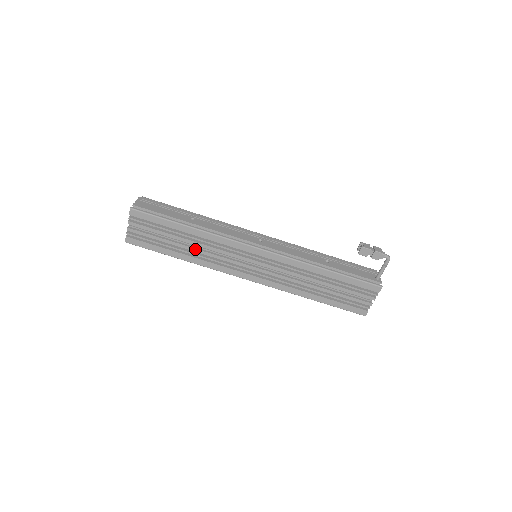
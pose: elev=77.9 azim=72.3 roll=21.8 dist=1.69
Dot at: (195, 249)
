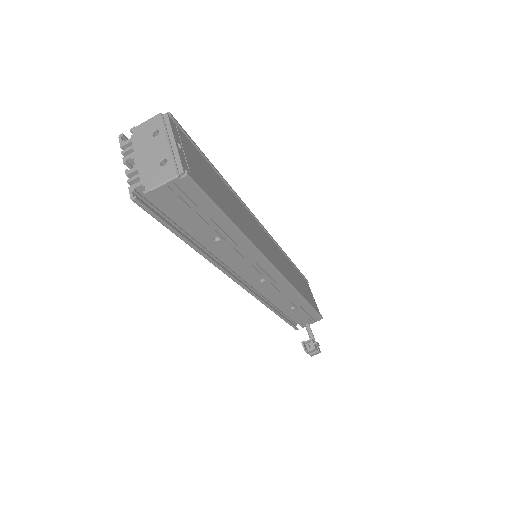
Dot at: occluded
